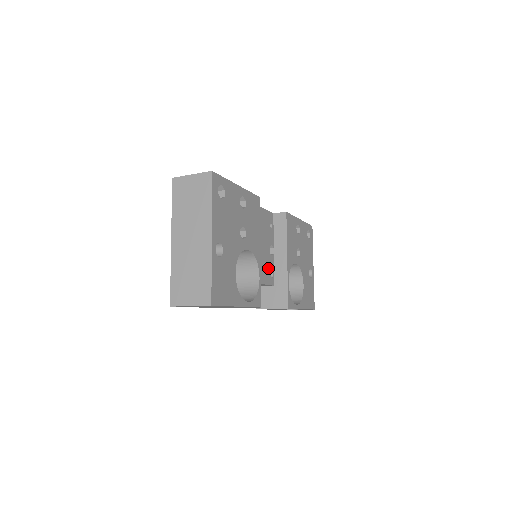
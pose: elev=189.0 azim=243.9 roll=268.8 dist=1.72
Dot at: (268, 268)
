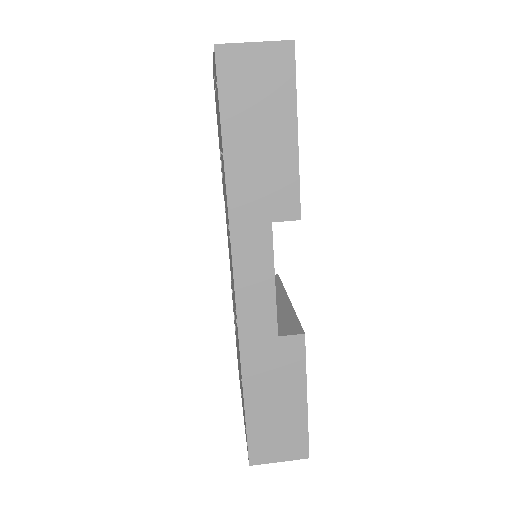
Dot at: occluded
